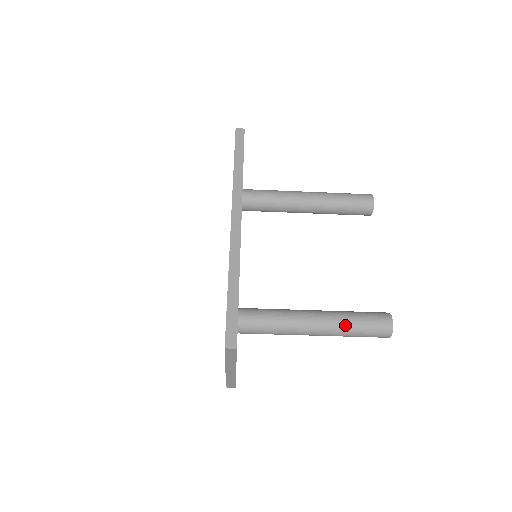
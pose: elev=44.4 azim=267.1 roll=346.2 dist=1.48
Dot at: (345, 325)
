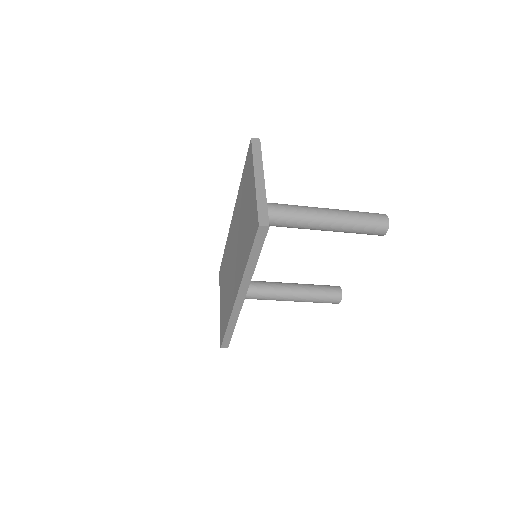
Dot at: occluded
